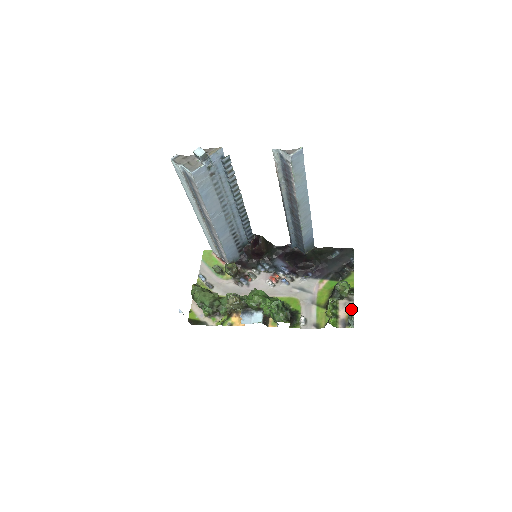
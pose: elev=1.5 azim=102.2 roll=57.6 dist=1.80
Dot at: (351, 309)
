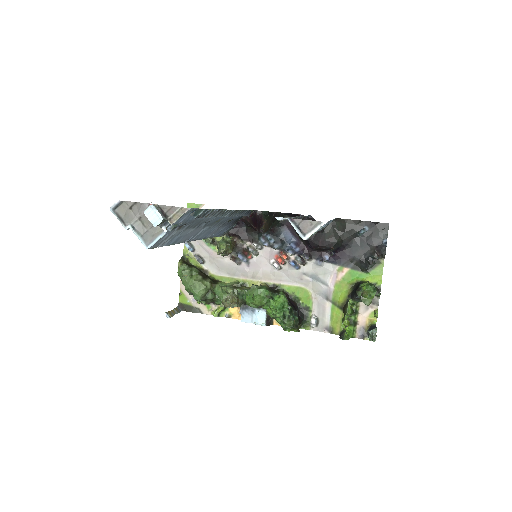
Dot at: (374, 316)
